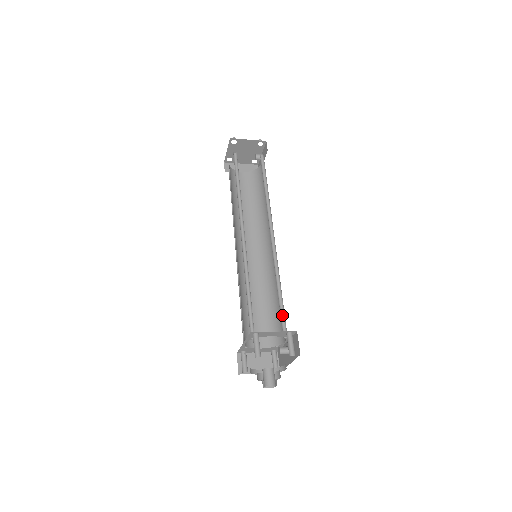
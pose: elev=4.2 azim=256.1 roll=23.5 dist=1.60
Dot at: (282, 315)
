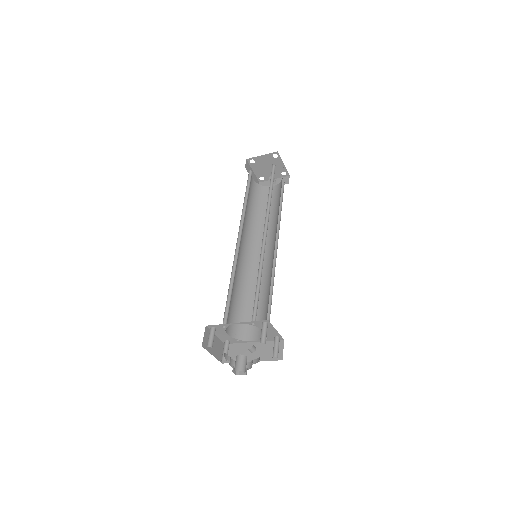
Dot at: (266, 318)
